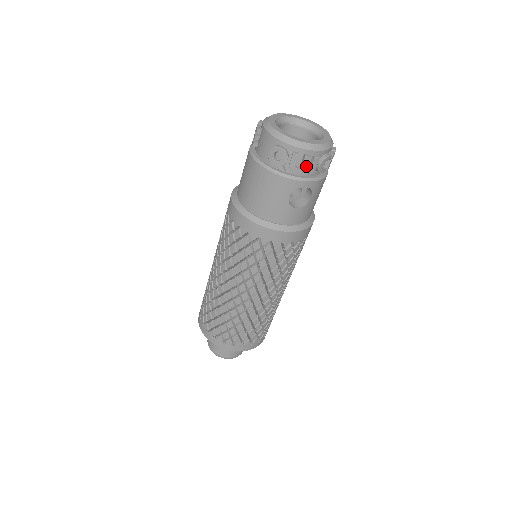
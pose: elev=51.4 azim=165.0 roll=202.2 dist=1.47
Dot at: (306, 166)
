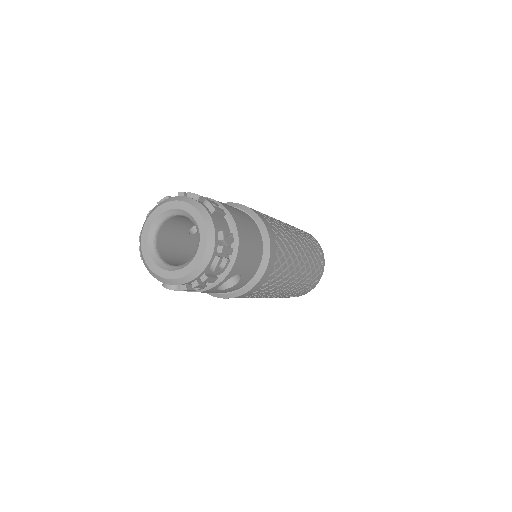
Dot at: (203, 286)
